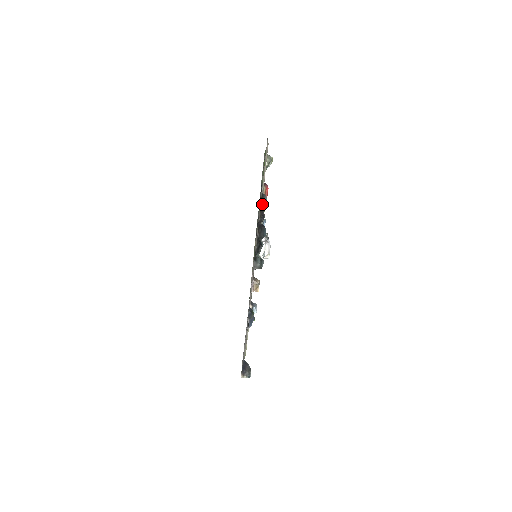
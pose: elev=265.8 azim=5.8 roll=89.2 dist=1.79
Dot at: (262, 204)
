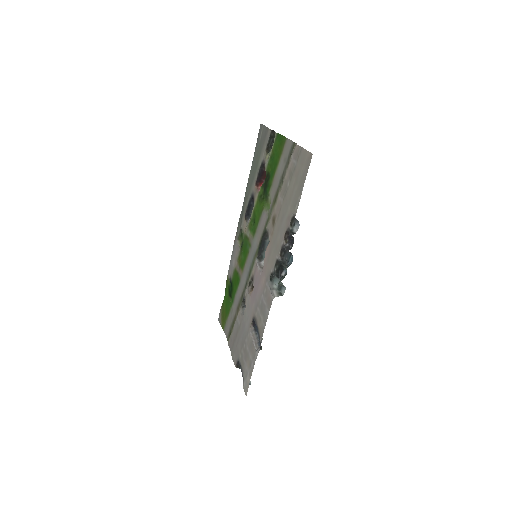
Dot at: (292, 229)
